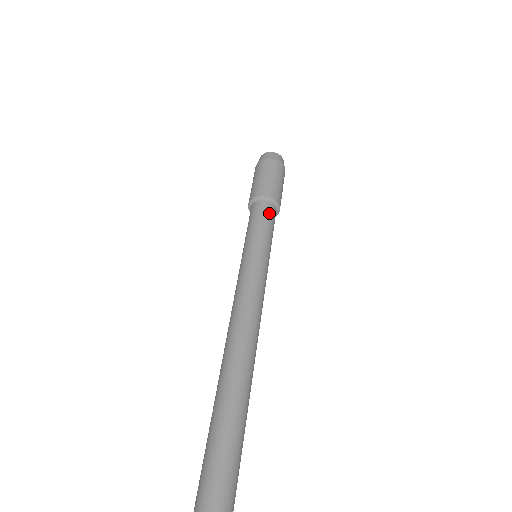
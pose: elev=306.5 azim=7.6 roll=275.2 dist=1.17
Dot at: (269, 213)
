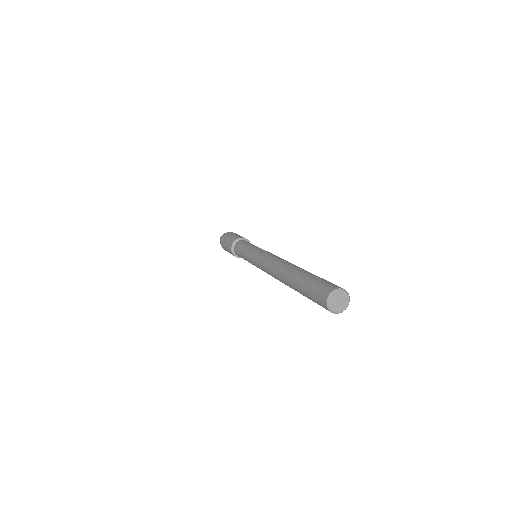
Dot at: (245, 242)
